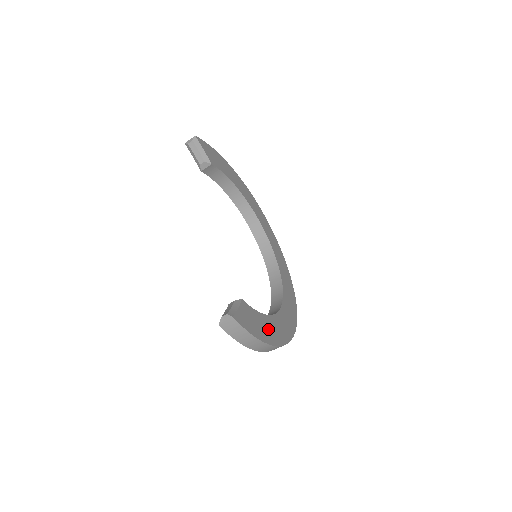
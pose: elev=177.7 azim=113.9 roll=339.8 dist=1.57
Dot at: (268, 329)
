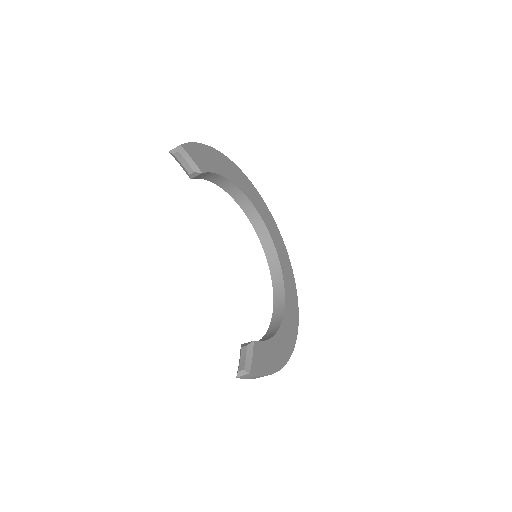
Dot at: (278, 351)
